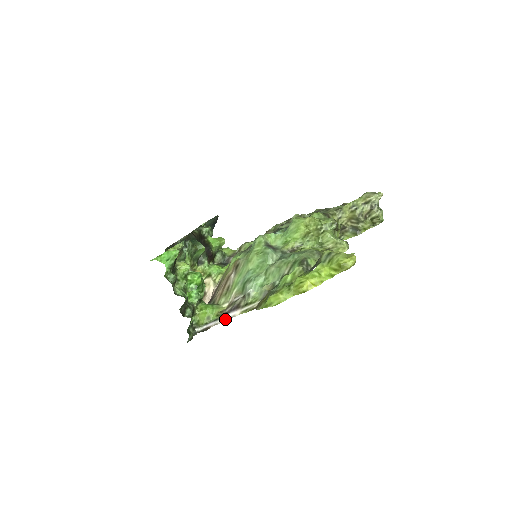
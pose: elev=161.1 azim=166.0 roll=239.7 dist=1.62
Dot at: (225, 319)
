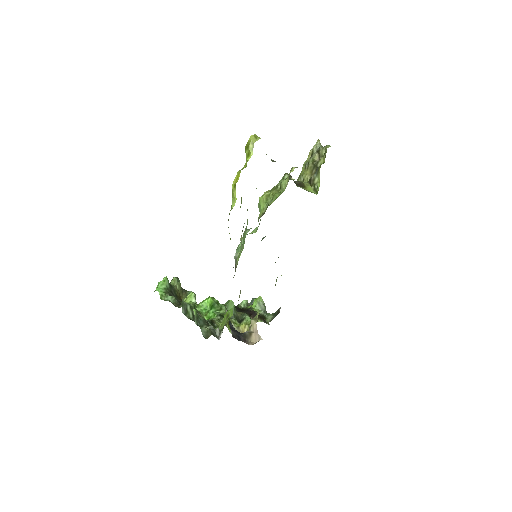
Dot at: occluded
